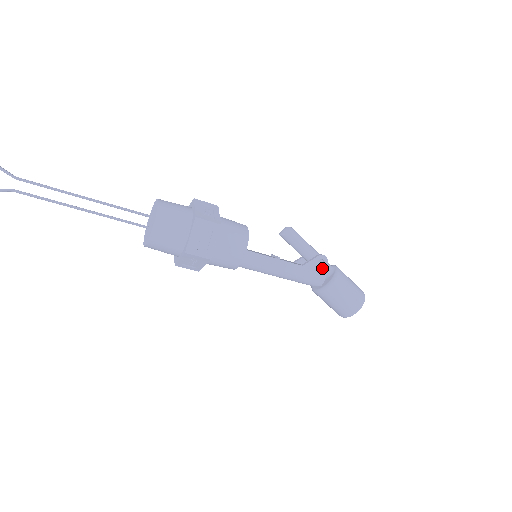
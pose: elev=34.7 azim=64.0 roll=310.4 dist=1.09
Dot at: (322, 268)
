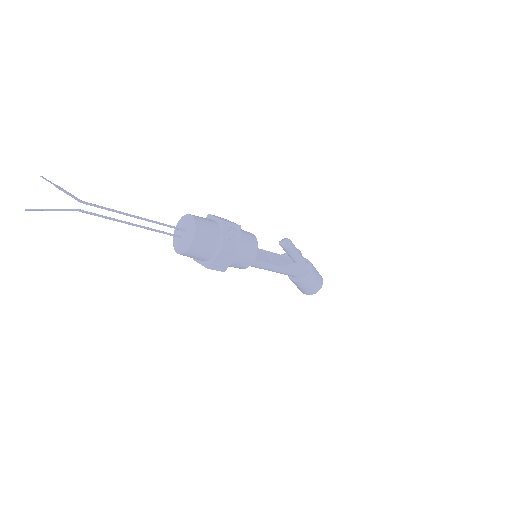
Dot at: (301, 269)
